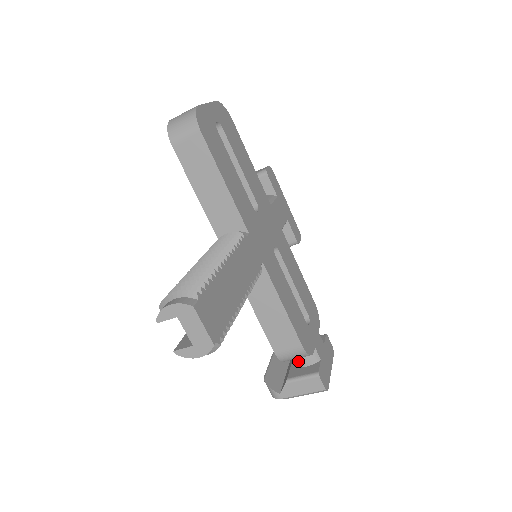
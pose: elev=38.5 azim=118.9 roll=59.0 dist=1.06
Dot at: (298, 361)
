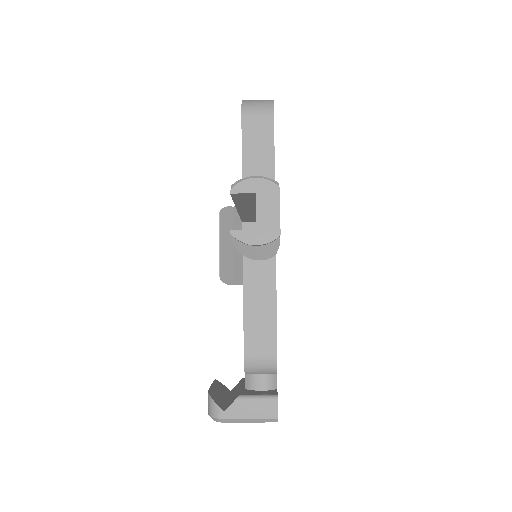
Dot at: (254, 382)
